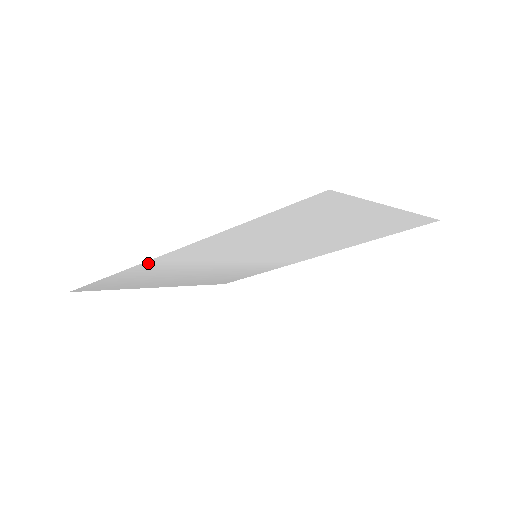
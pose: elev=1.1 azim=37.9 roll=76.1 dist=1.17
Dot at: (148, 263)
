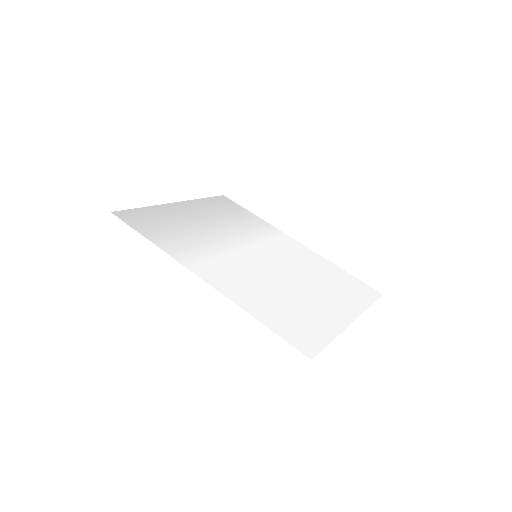
Dot at: (183, 261)
